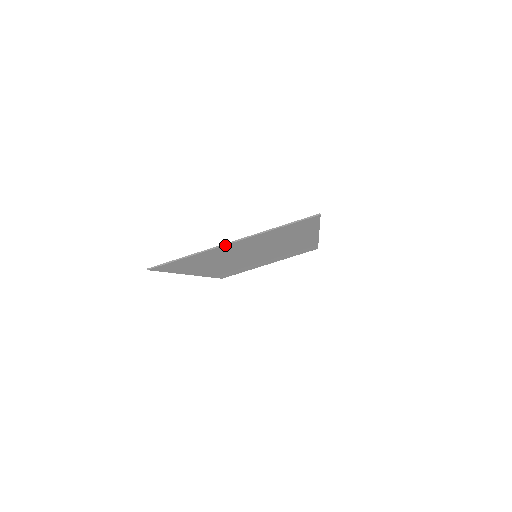
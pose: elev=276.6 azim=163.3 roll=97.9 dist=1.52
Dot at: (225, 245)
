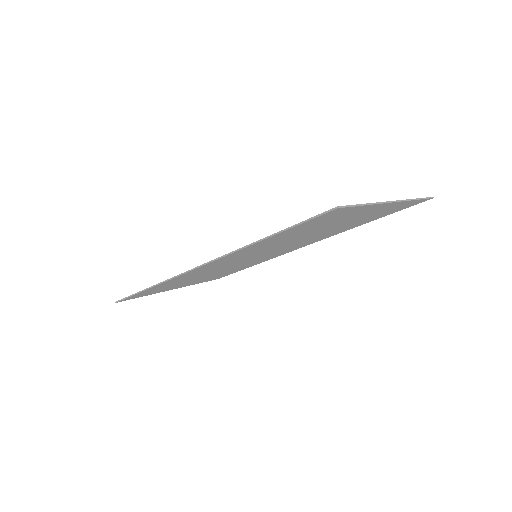
Dot at: (387, 203)
